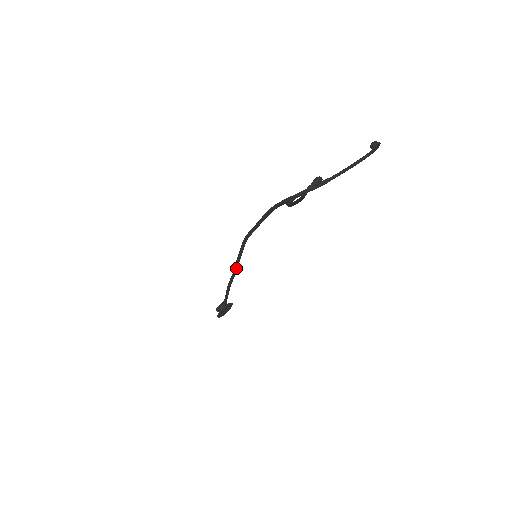
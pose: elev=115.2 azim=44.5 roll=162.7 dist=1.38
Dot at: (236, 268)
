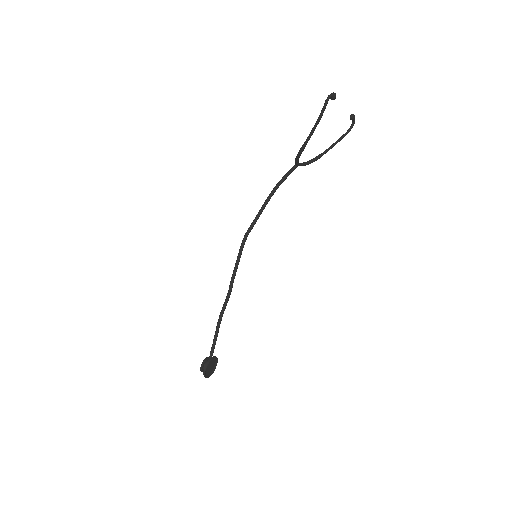
Dot at: (231, 285)
